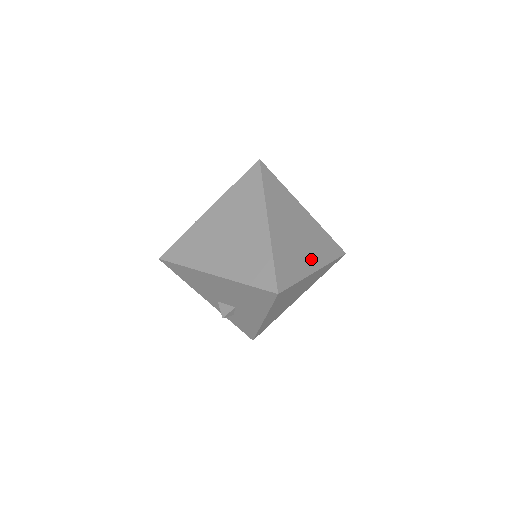
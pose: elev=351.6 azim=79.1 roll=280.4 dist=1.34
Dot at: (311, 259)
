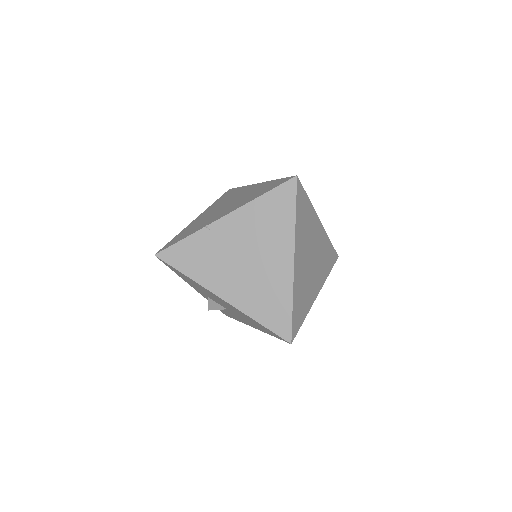
Dot at: (316, 283)
